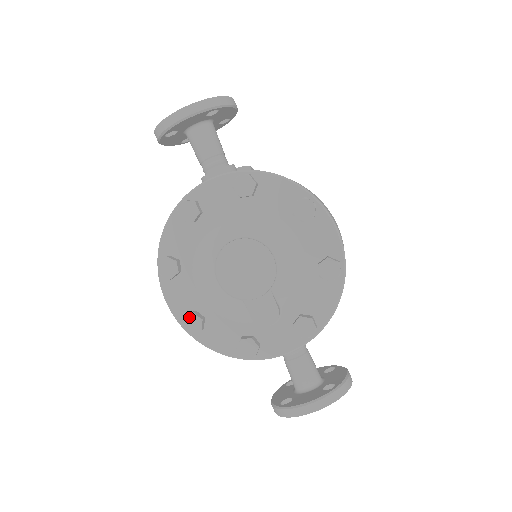
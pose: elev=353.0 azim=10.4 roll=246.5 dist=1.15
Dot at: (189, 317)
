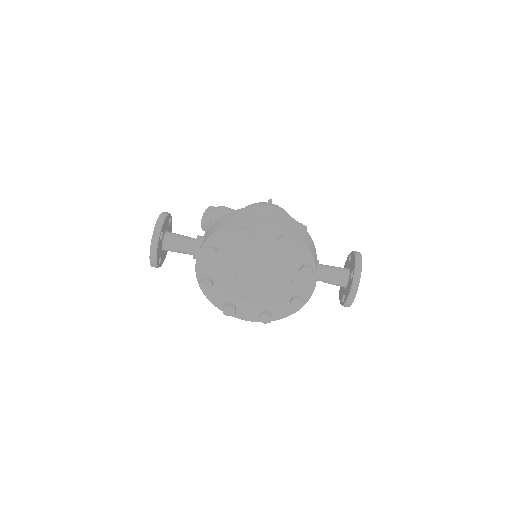
Dot at: (261, 318)
